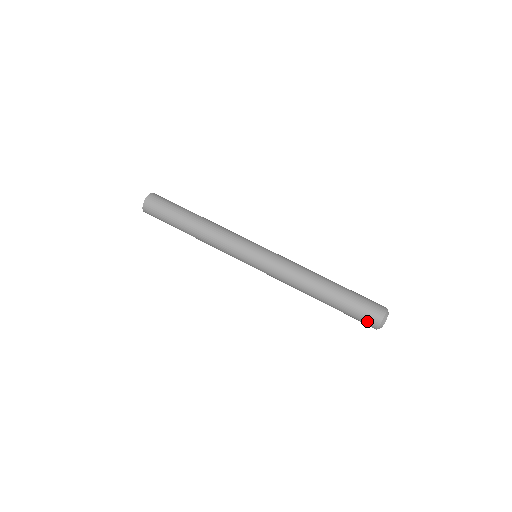
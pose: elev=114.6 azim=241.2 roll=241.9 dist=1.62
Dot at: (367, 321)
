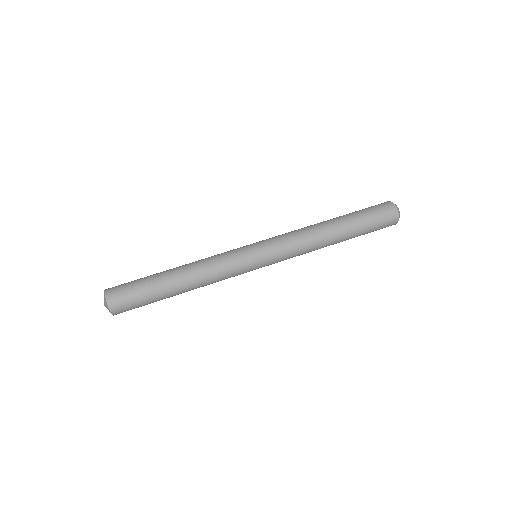
Dot at: (386, 215)
